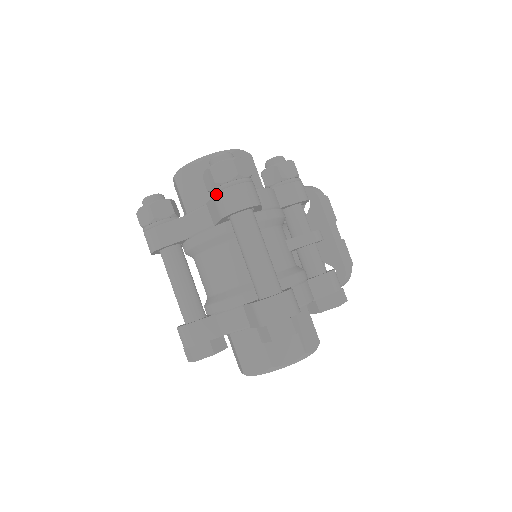
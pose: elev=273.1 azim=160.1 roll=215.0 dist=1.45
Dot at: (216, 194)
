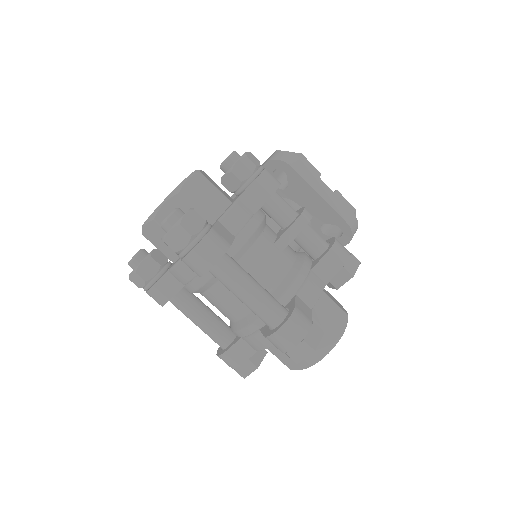
Dot at: (182, 260)
